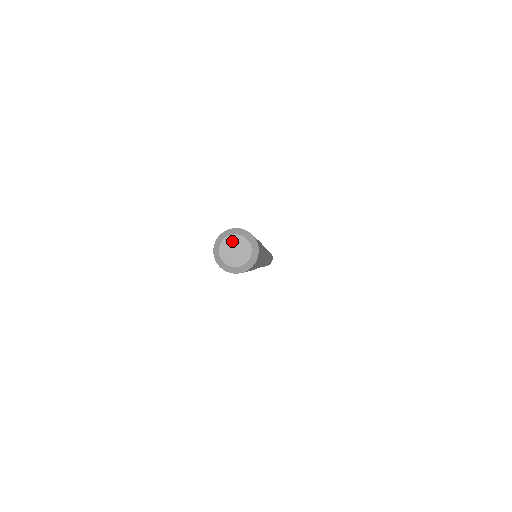
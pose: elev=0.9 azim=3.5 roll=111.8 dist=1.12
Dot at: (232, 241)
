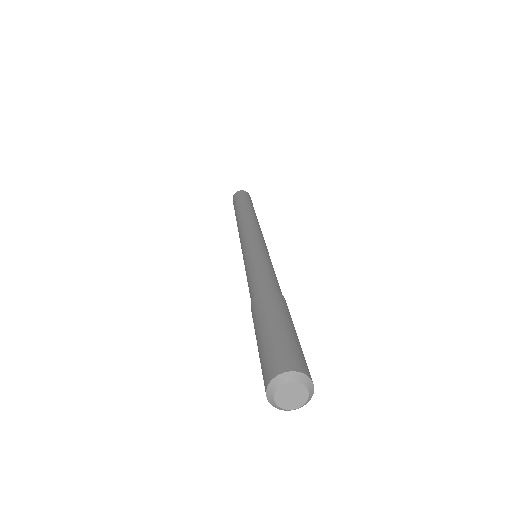
Dot at: (287, 389)
